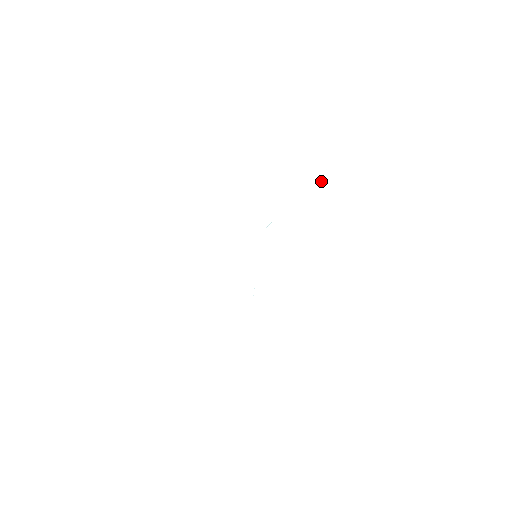
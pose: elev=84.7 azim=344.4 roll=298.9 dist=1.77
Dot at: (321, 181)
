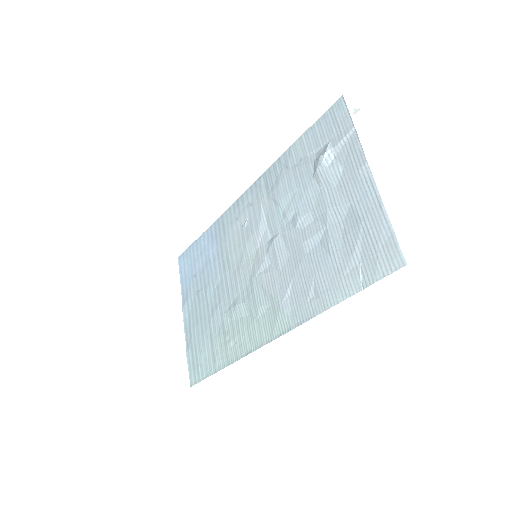
Dot at: occluded
